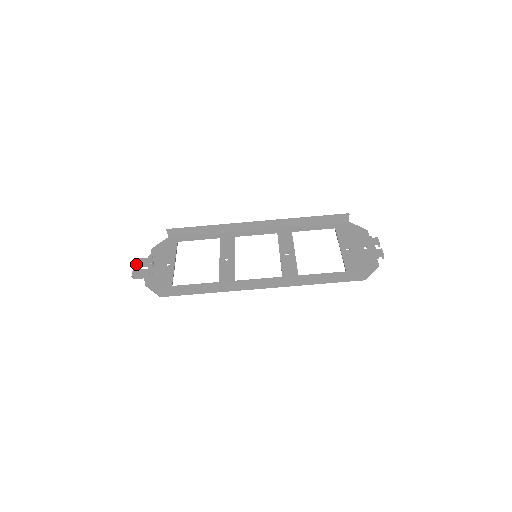
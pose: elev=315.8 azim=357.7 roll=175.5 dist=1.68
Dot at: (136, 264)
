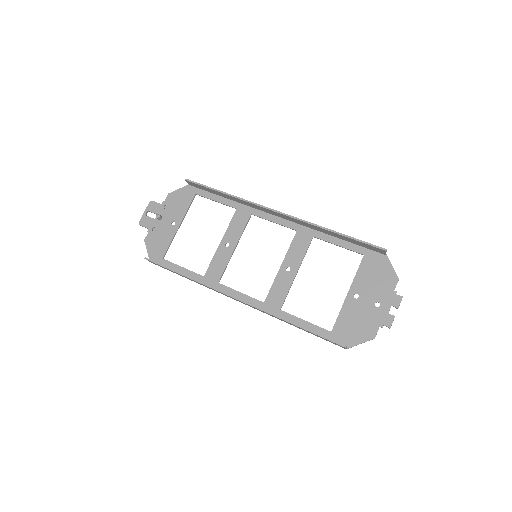
Dot at: (148, 208)
